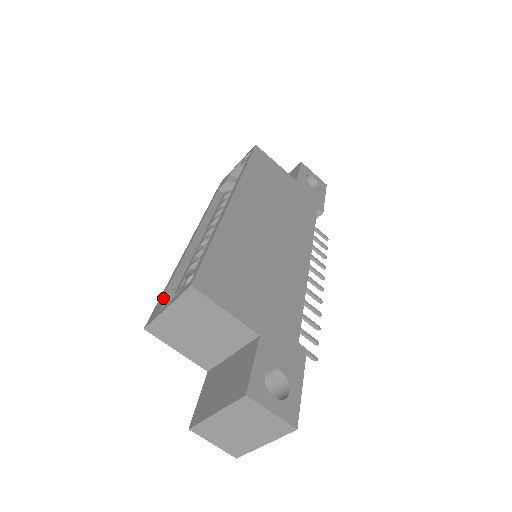
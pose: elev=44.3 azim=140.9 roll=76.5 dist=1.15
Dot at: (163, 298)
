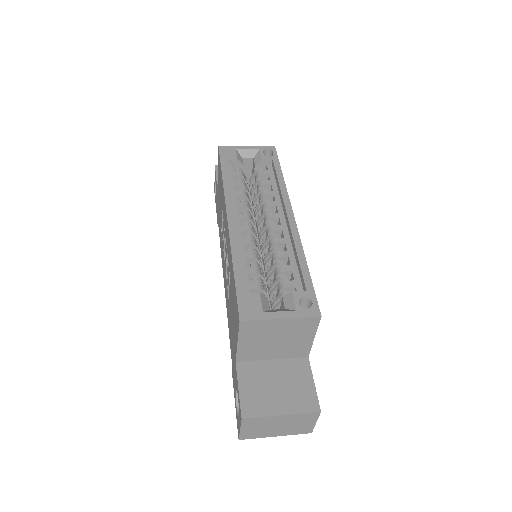
Dot at: (251, 293)
